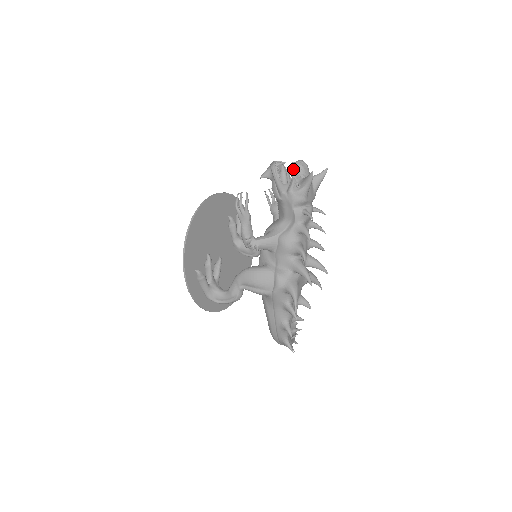
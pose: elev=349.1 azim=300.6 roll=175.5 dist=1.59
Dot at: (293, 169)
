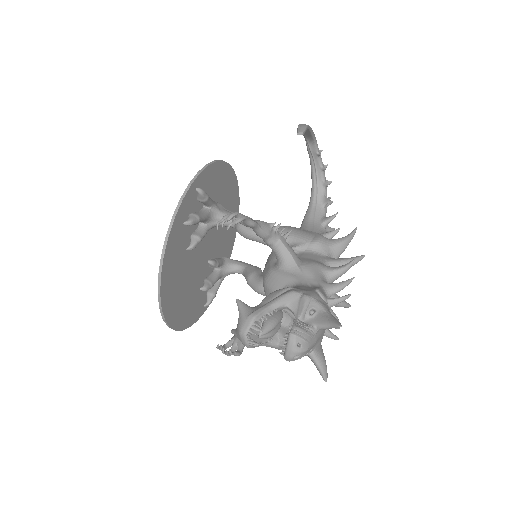
Dot at: occluded
